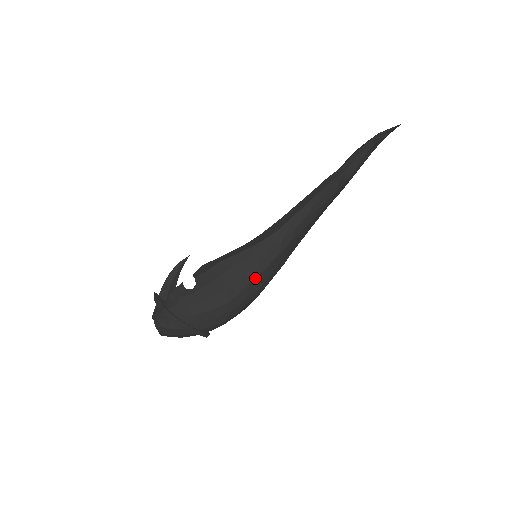
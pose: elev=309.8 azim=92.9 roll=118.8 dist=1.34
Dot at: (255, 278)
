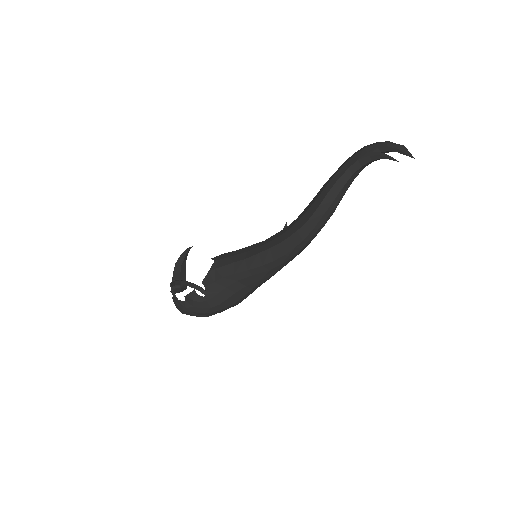
Dot at: (257, 286)
